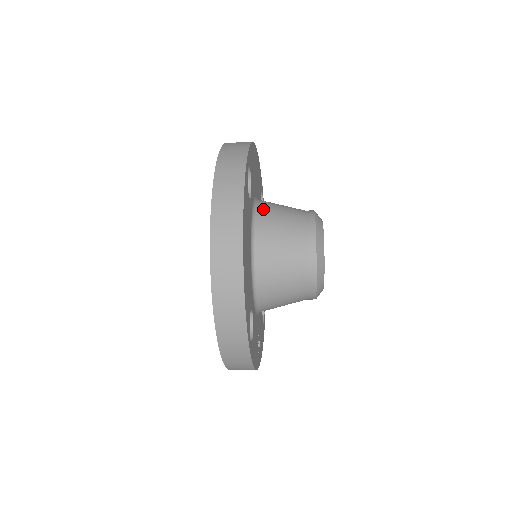
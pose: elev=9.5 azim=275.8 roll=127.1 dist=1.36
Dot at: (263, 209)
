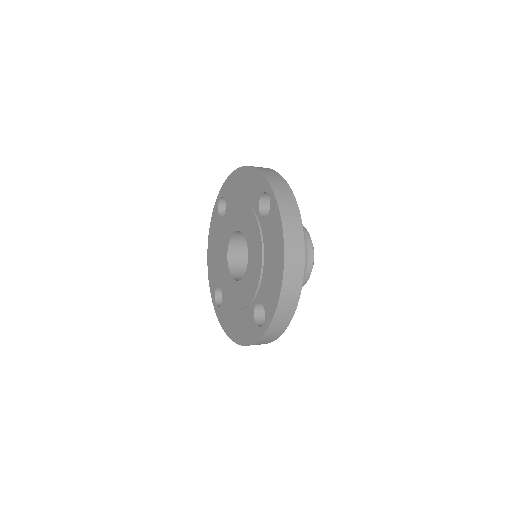
Dot at: occluded
